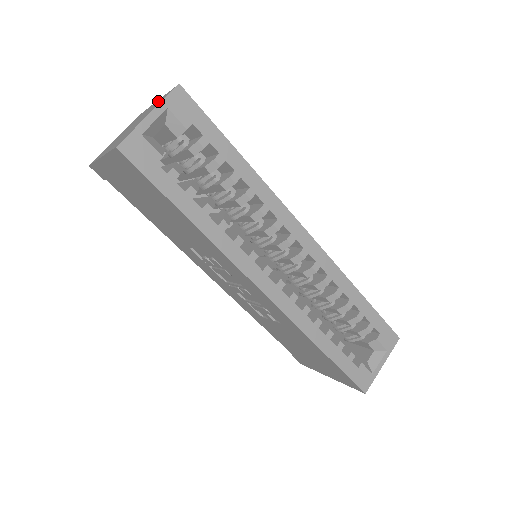
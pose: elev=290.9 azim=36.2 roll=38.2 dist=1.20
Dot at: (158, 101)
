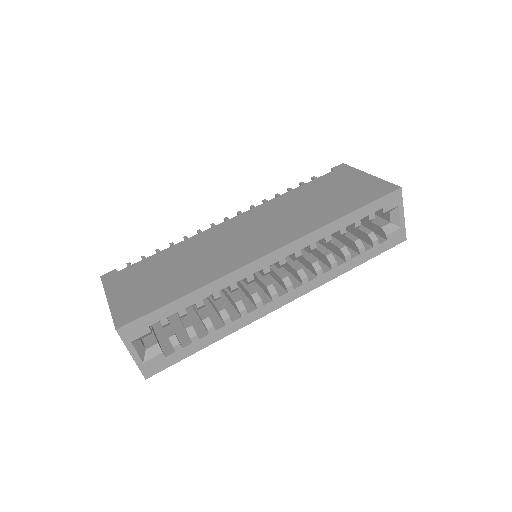
Dot at: occluded
